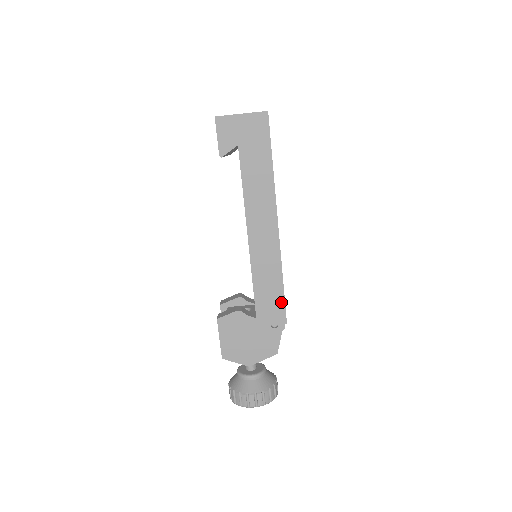
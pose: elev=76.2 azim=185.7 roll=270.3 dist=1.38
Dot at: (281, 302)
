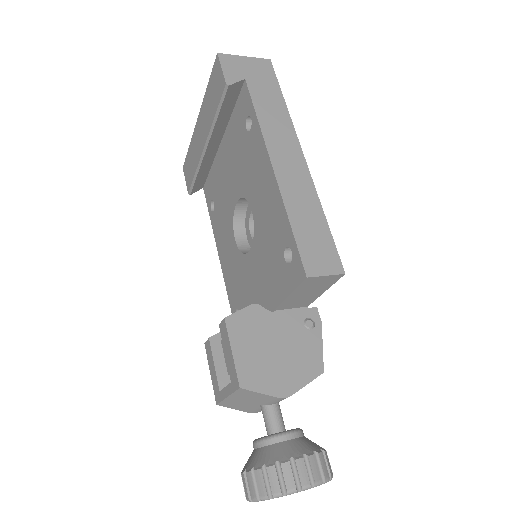
Dot at: (330, 244)
